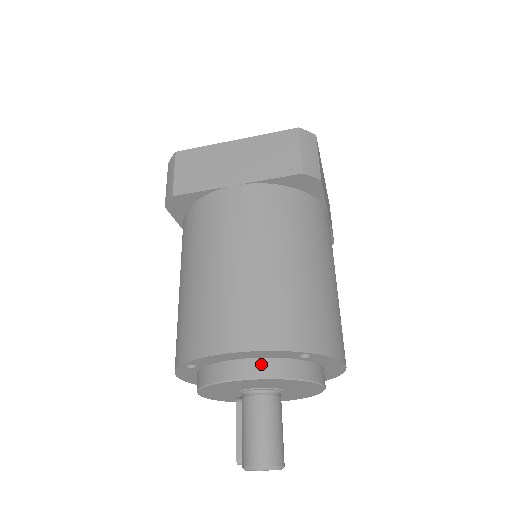
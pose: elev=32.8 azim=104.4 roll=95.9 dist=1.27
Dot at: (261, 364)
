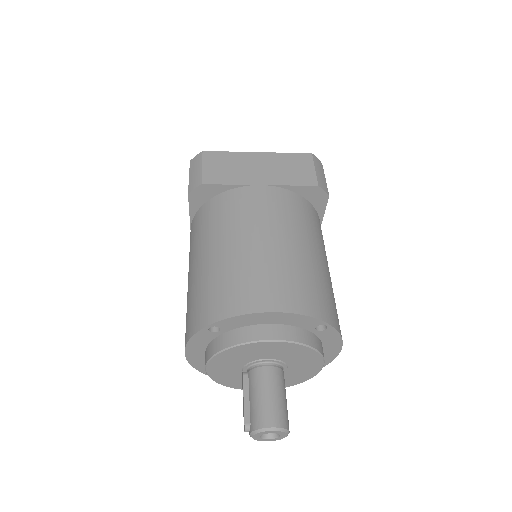
Dot at: (285, 330)
